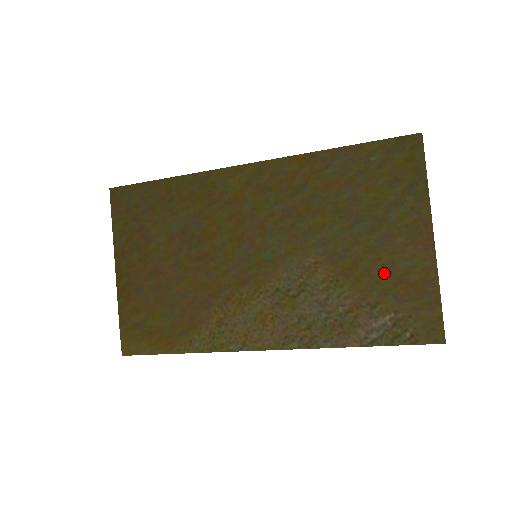
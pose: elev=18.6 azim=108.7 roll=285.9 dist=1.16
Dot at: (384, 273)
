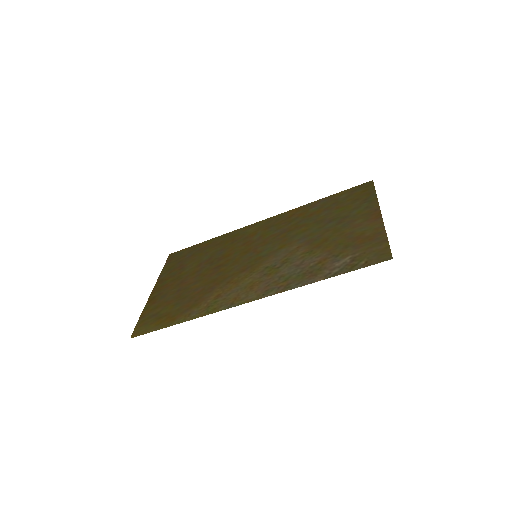
Dot at: (346, 238)
